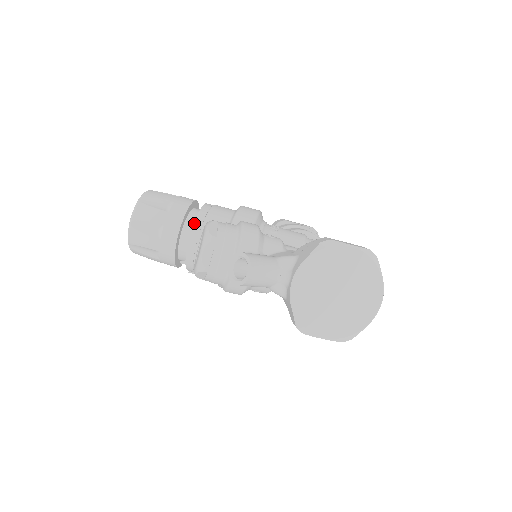
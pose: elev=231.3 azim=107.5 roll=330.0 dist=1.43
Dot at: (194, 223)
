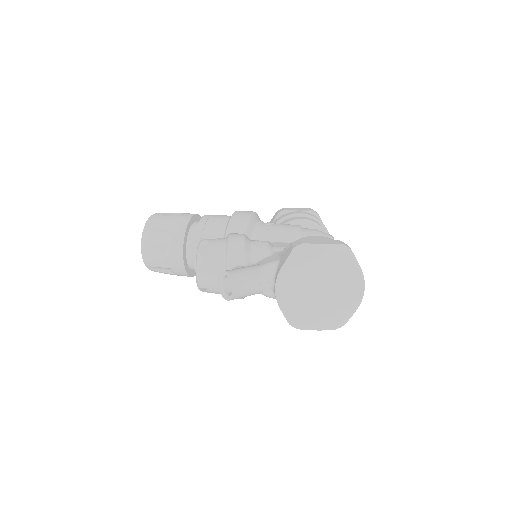
Dot at: (194, 239)
